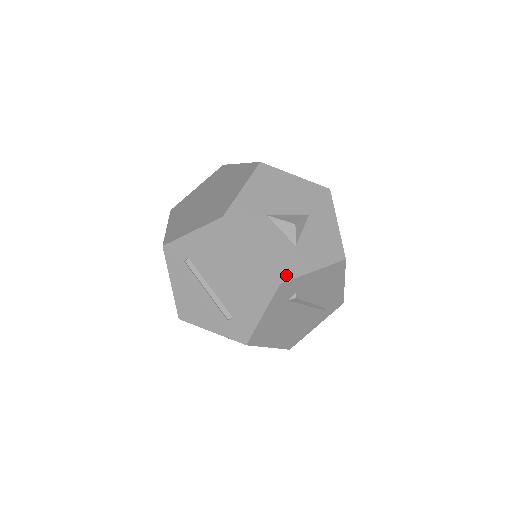
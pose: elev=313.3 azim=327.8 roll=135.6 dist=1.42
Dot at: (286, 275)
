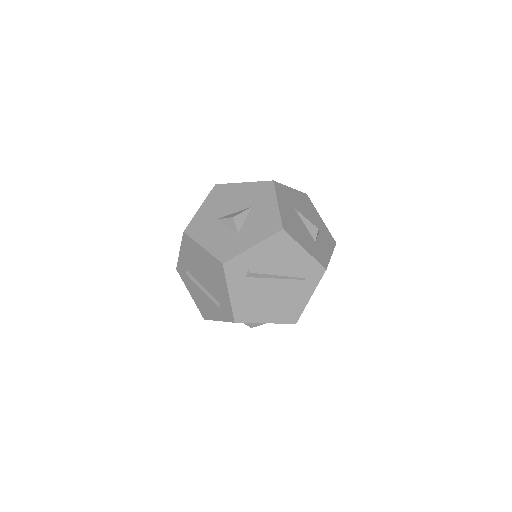
Dot at: (228, 256)
